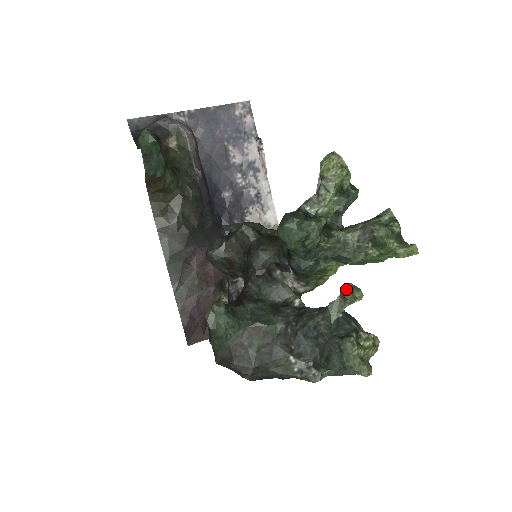
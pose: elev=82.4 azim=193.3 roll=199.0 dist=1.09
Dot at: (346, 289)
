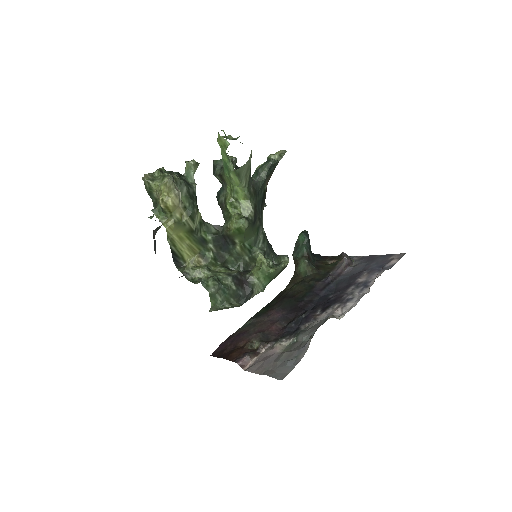
Dot at: occluded
